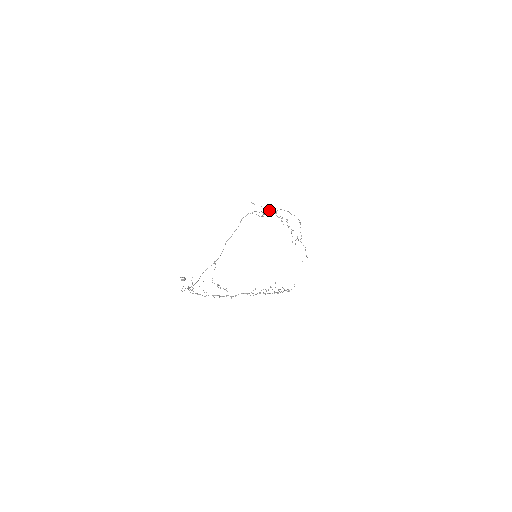
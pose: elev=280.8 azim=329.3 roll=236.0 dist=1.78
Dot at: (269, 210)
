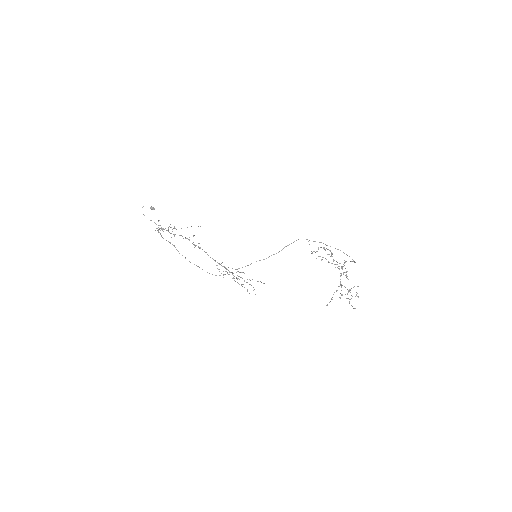
Dot at: (319, 242)
